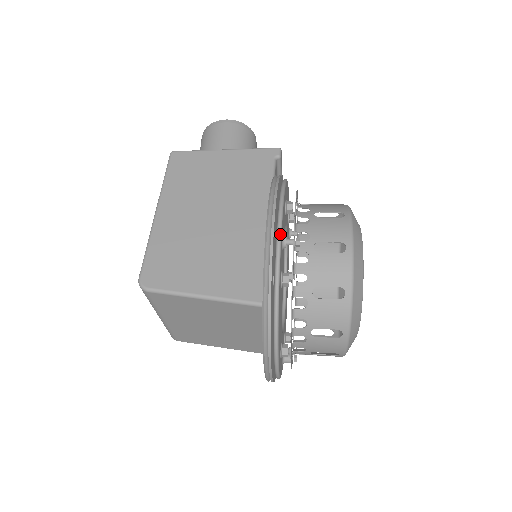
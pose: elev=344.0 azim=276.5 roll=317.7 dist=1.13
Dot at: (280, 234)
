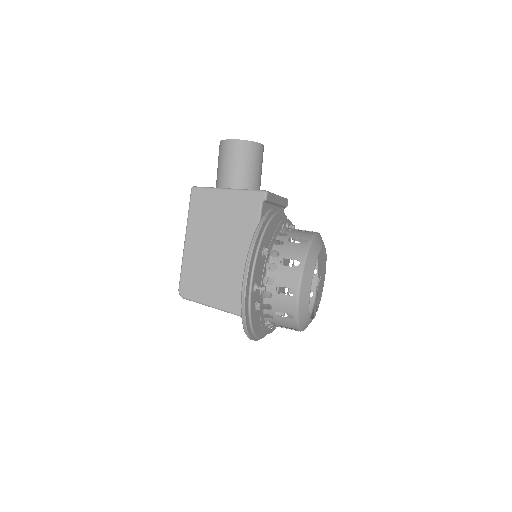
Dot at: (250, 290)
